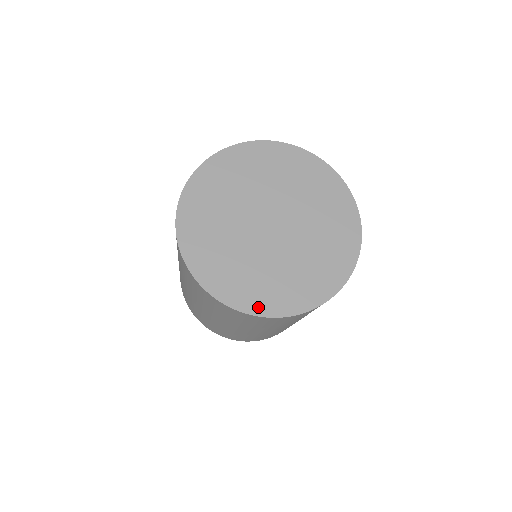
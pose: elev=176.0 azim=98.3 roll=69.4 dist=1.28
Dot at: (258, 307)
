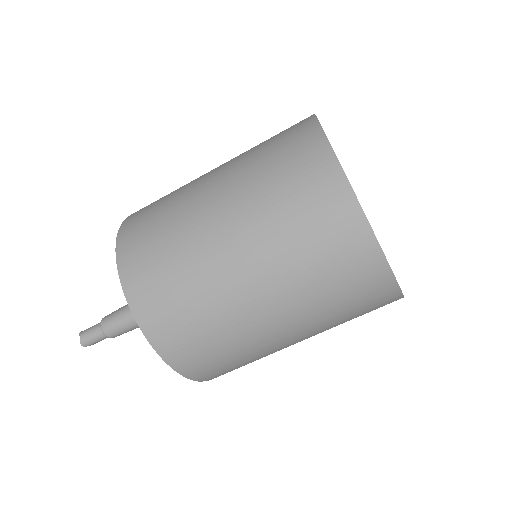
Dot at: occluded
